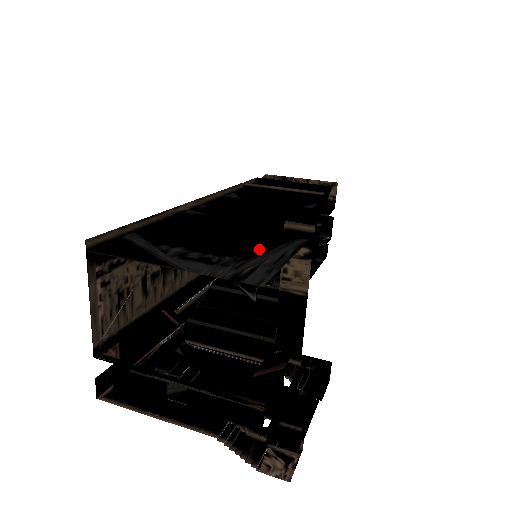
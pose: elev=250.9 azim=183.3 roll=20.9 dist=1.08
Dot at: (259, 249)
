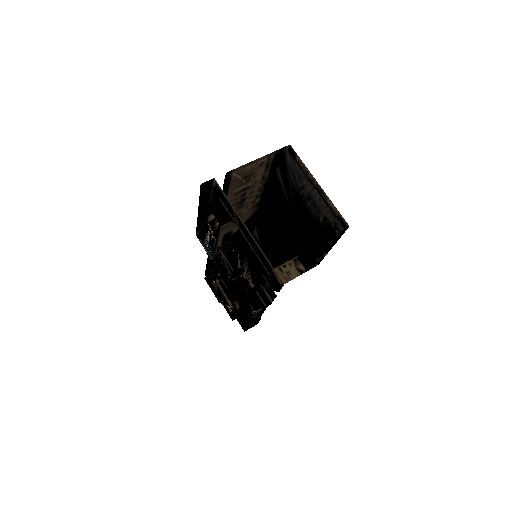
Dot at: (316, 234)
